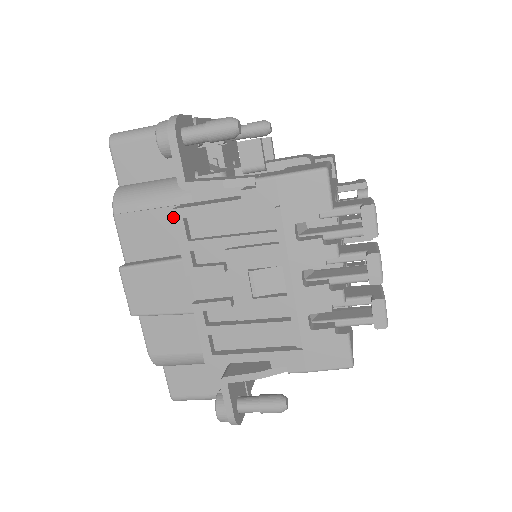
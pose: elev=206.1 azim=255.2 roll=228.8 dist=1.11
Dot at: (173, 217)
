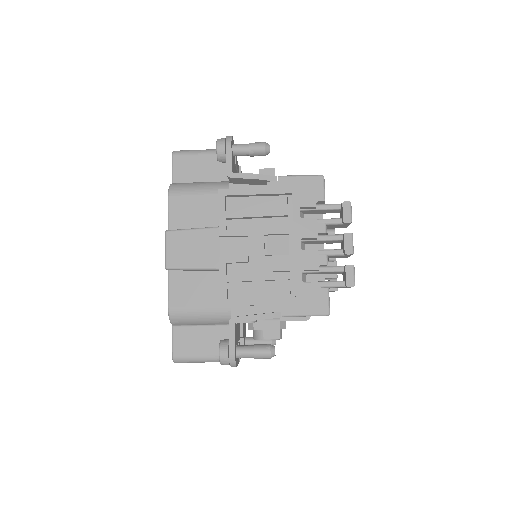
Dot at: (218, 194)
